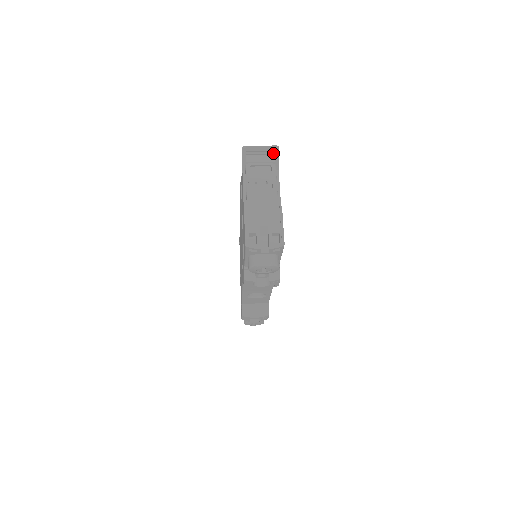
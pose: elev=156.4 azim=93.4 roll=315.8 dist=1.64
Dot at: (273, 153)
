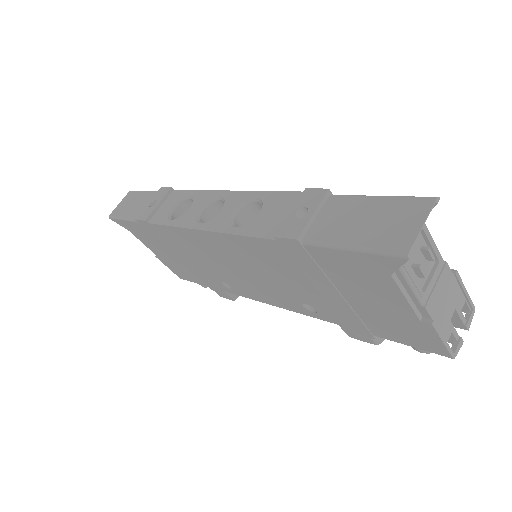
Dot at: (421, 208)
